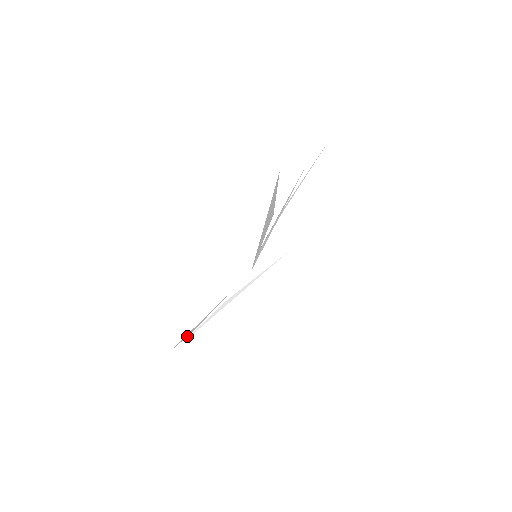
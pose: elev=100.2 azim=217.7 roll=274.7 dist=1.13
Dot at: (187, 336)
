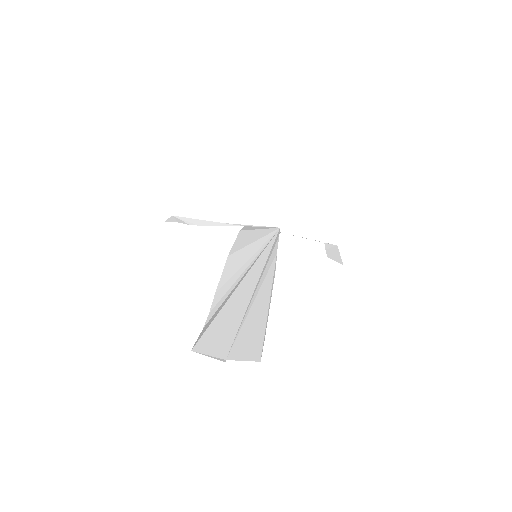
Dot at: (188, 223)
